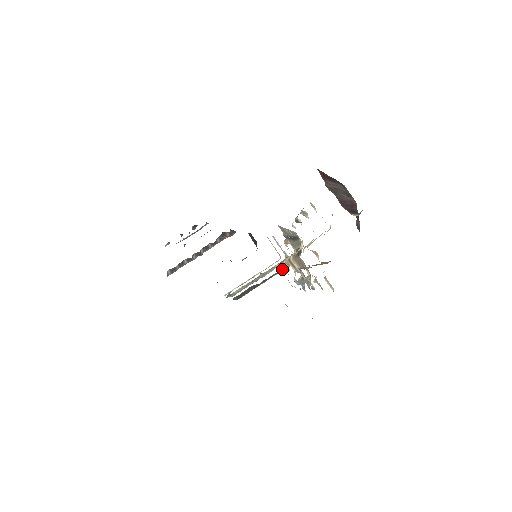
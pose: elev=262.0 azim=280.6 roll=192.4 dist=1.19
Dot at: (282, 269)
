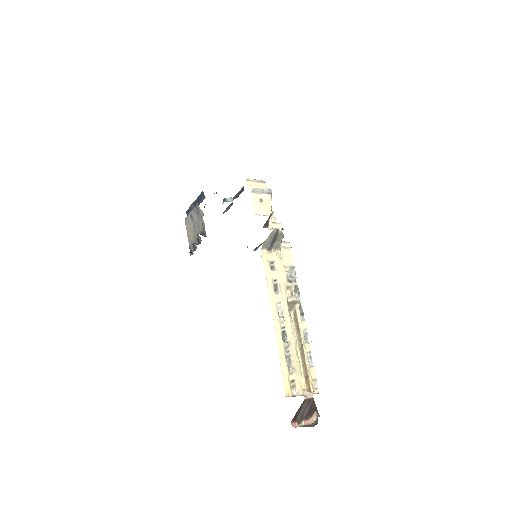
Dot at: occluded
